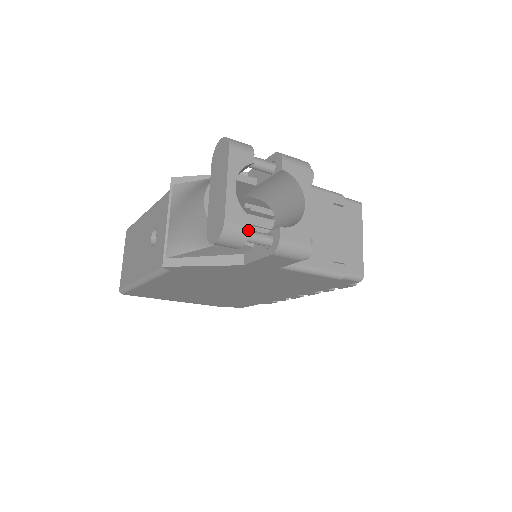
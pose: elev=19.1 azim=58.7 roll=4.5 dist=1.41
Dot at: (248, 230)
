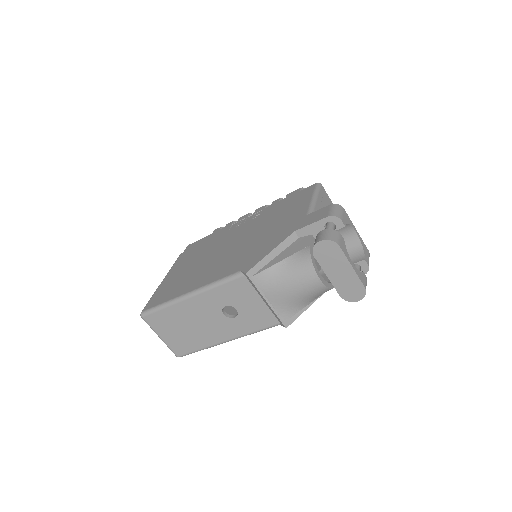
Dot at: (366, 279)
